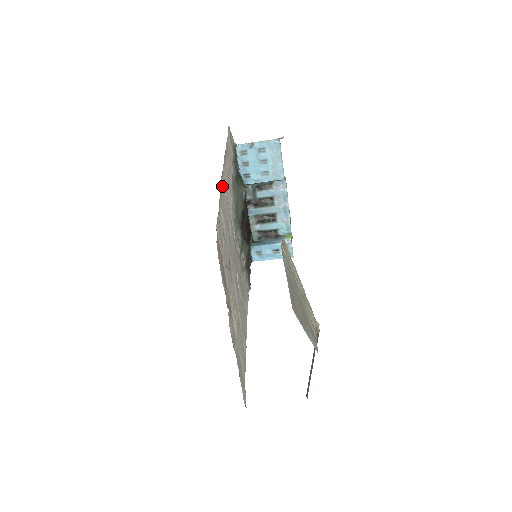
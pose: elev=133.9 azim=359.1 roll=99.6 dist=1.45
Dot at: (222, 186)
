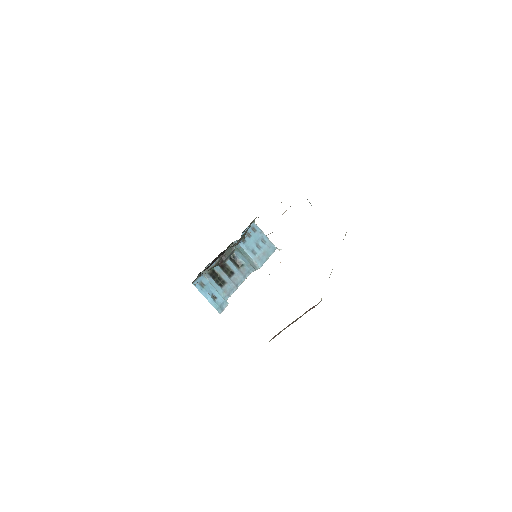
Dot at: occluded
